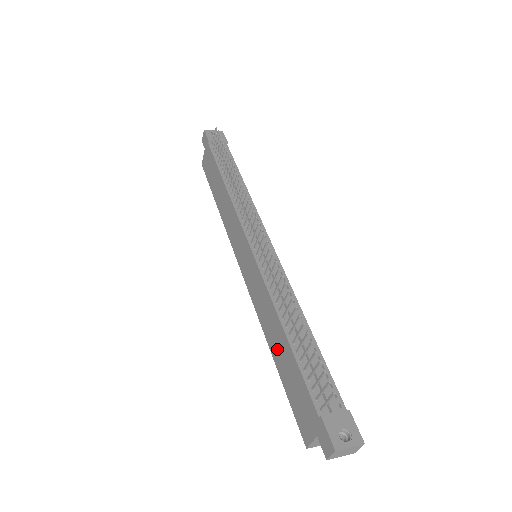
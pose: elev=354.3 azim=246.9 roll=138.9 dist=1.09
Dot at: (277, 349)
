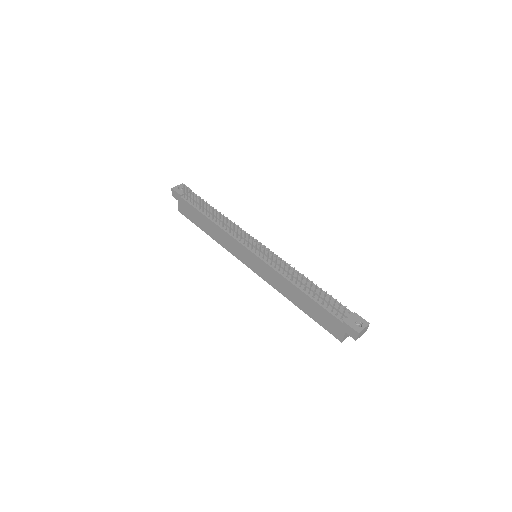
Dot at: (300, 302)
